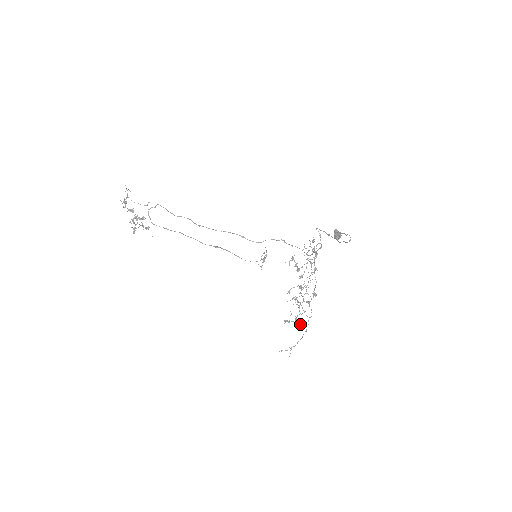
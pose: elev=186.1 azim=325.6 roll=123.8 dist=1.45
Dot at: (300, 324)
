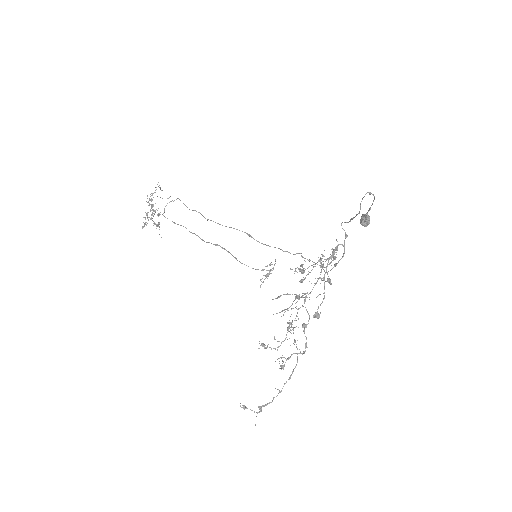
Dot at: occluded
